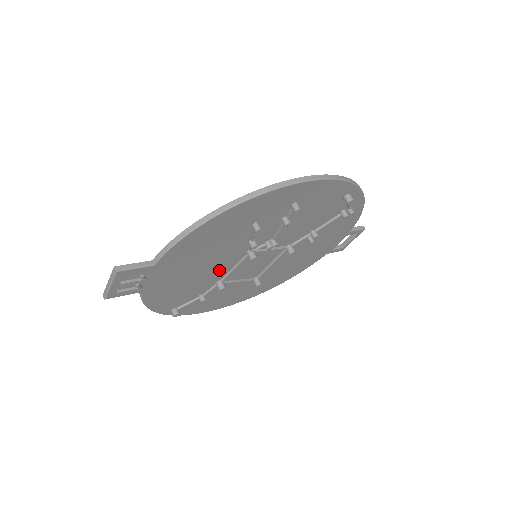
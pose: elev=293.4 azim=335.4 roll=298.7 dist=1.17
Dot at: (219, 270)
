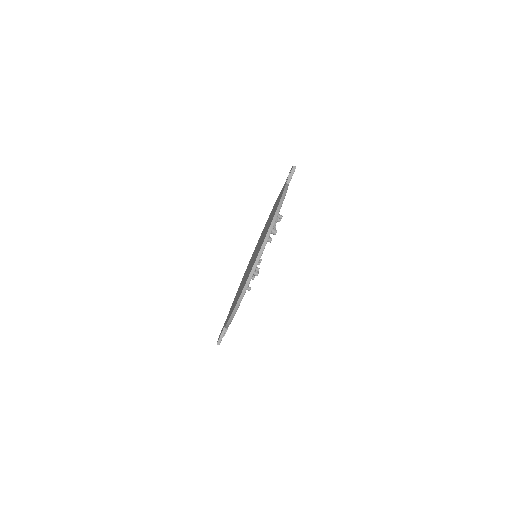
Dot at: occluded
